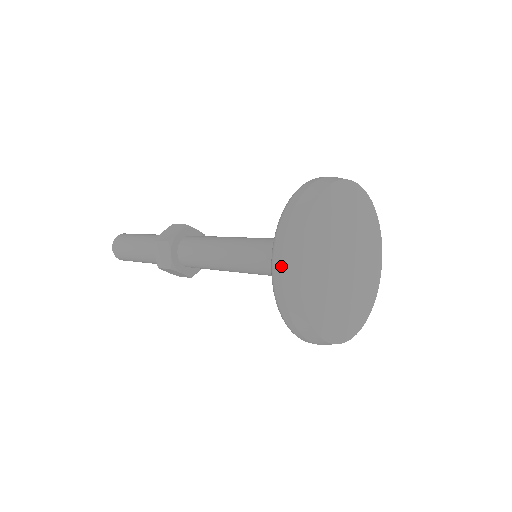
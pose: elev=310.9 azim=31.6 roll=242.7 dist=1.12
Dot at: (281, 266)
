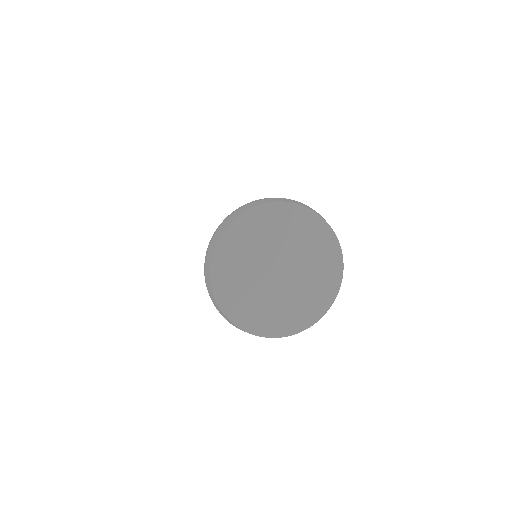
Dot at: occluded
